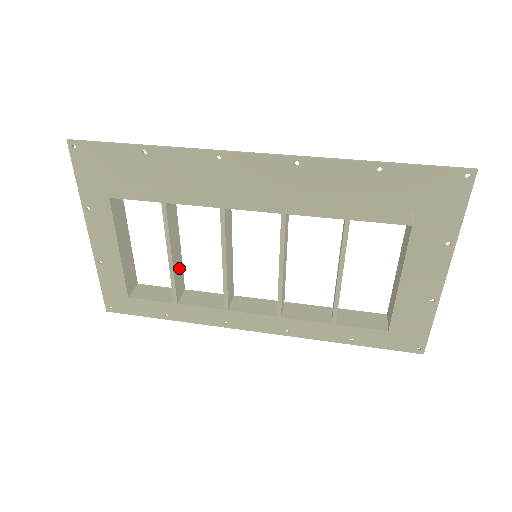
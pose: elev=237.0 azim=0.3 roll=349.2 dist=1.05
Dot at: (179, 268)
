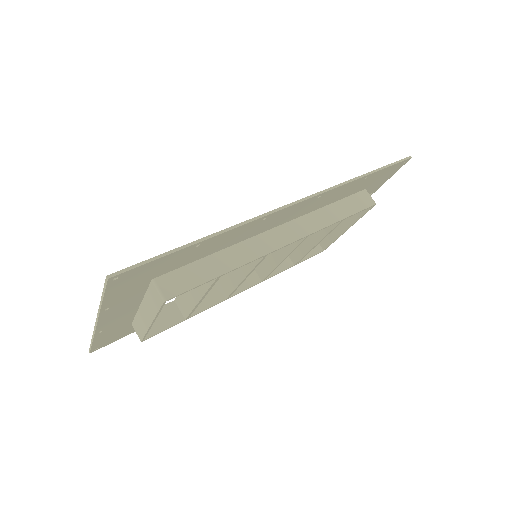
Dot at: occluded
